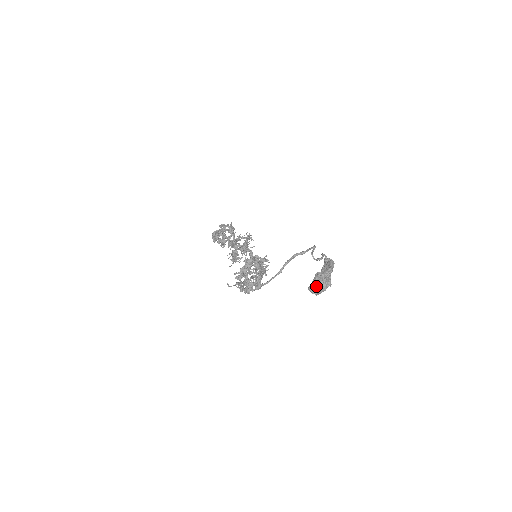
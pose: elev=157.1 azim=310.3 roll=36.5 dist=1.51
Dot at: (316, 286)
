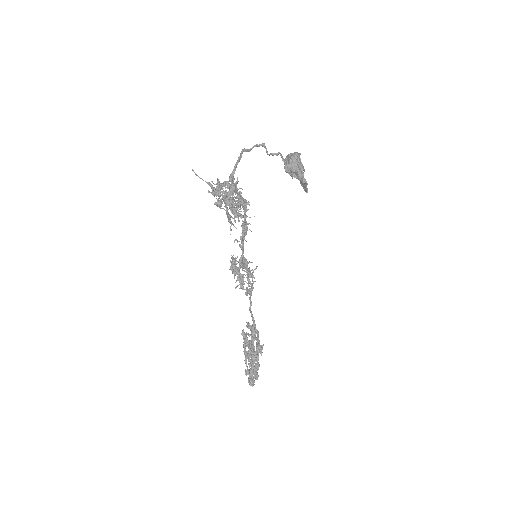
Dot at: (288, 161)
